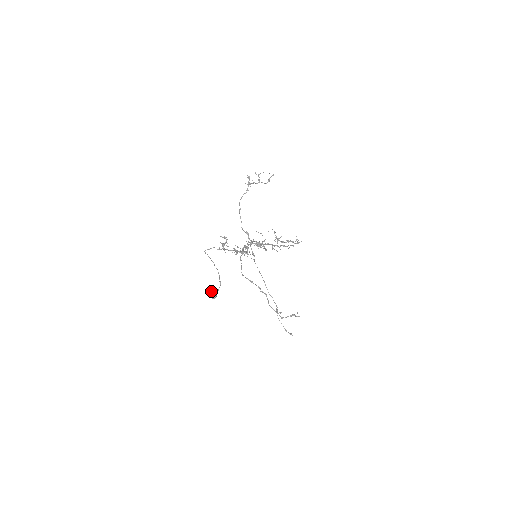
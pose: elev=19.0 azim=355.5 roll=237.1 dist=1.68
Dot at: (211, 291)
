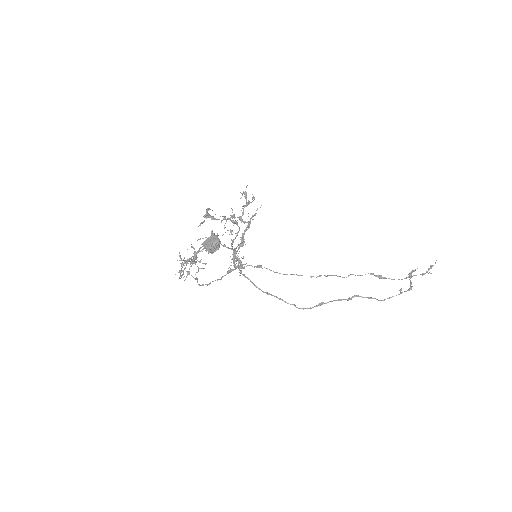
Dot at: (205, 243)
